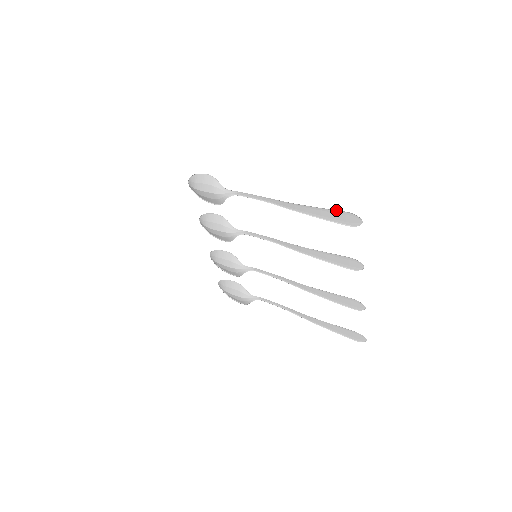
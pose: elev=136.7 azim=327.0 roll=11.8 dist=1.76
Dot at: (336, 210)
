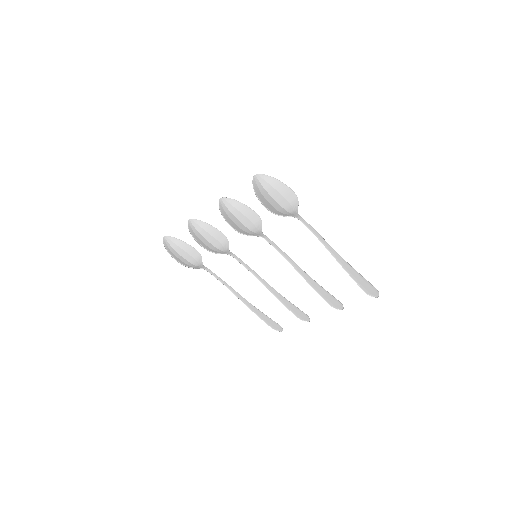
Dot at: occluded
